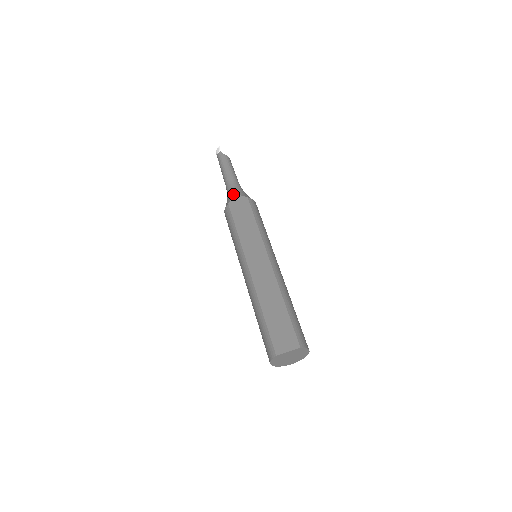
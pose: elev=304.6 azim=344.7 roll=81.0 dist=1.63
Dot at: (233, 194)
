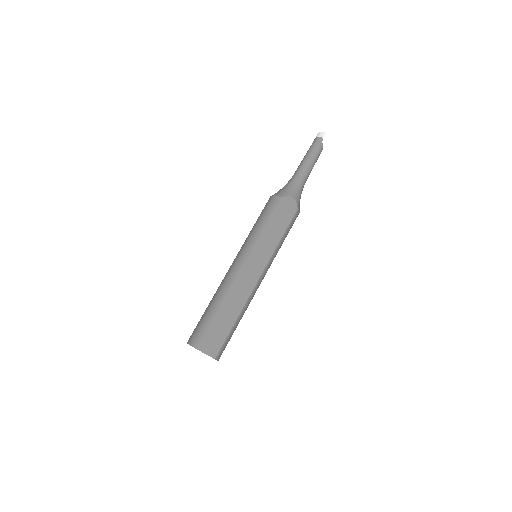
Dot at: (292, 192)
